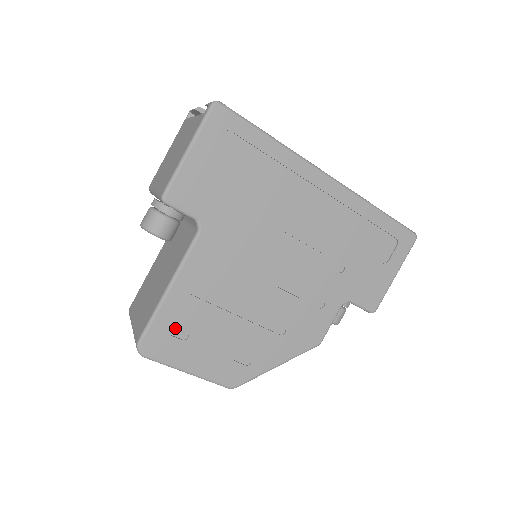
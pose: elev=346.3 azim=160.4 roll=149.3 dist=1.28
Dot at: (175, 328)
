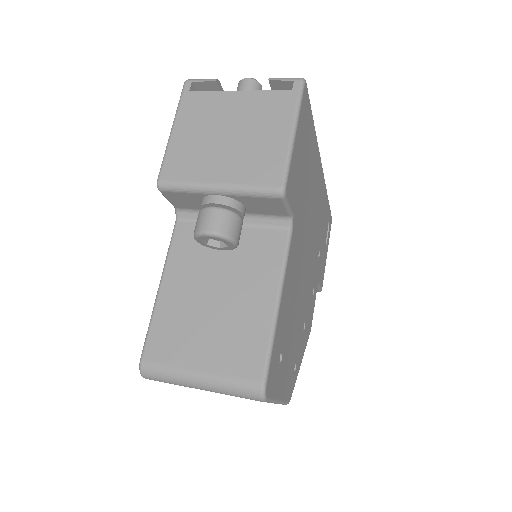
Dot at: (277, 352)
